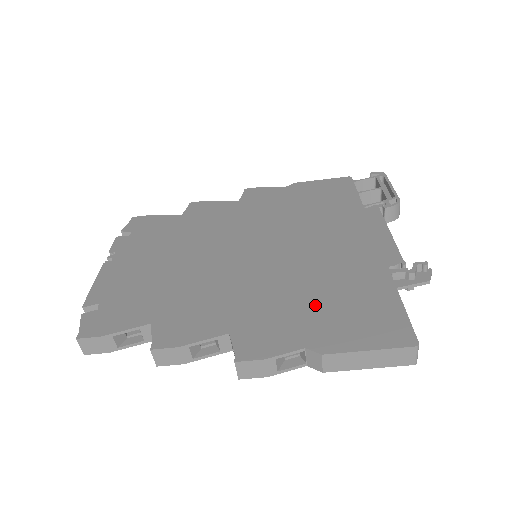
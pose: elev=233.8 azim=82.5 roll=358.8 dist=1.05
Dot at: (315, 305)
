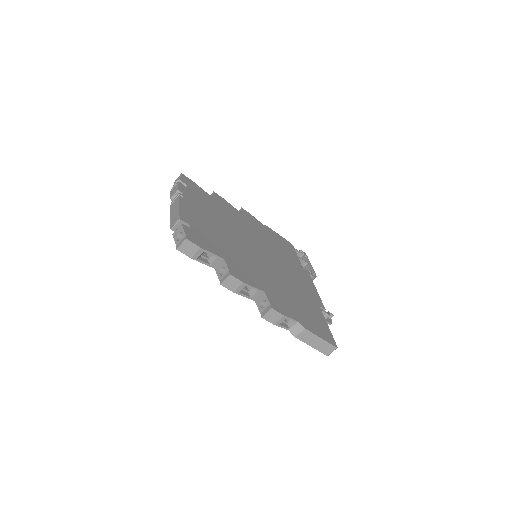
Dot at: (296, 303)
